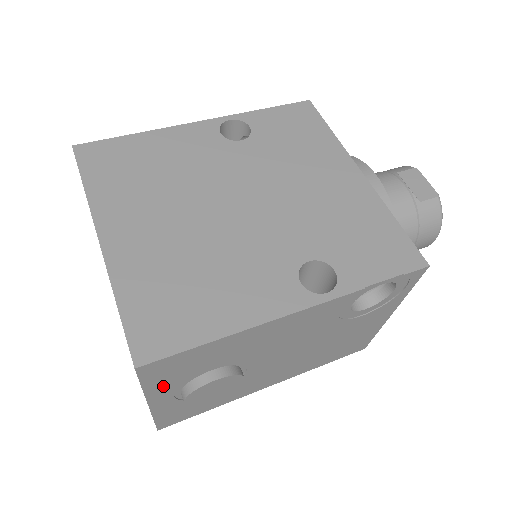
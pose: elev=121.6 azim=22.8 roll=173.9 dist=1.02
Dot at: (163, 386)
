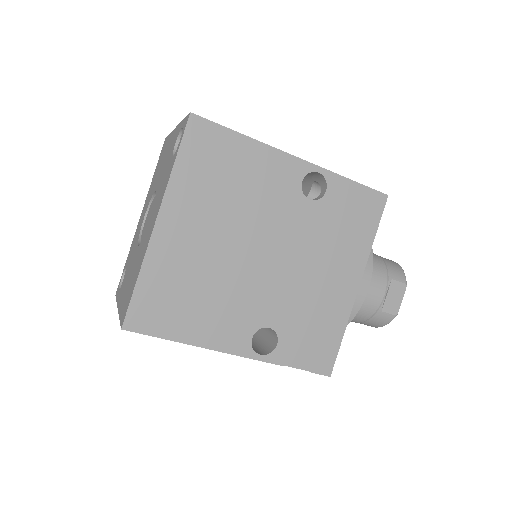
Dot at: occluded
